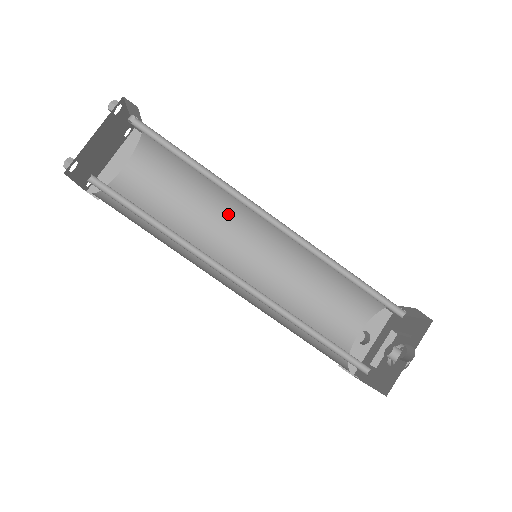
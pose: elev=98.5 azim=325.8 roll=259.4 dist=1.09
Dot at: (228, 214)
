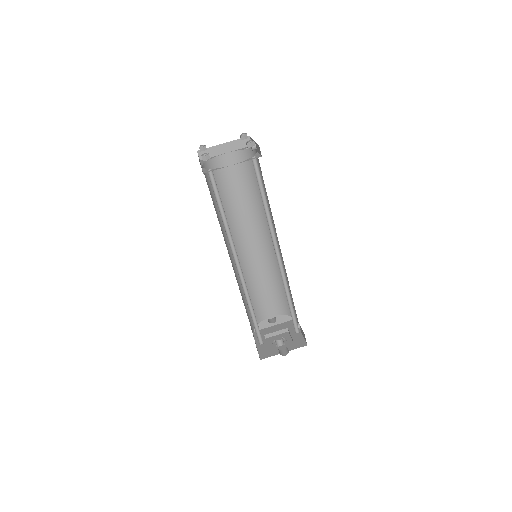
Dot at: (260, 219)
